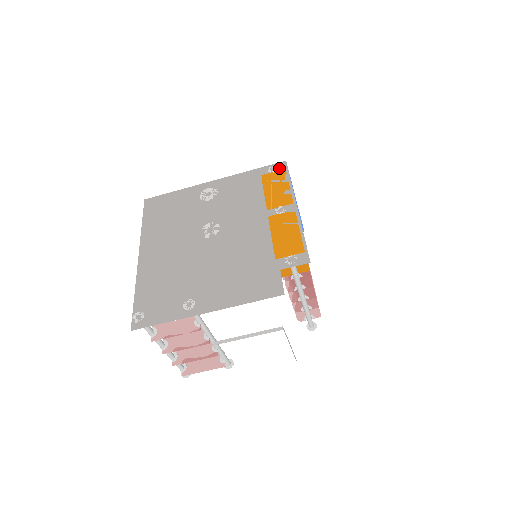
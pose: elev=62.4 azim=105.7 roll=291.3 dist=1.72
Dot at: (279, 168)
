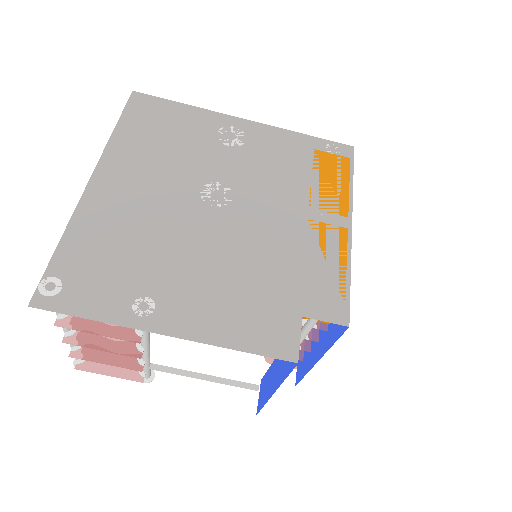
Dot at: (342, 152)
